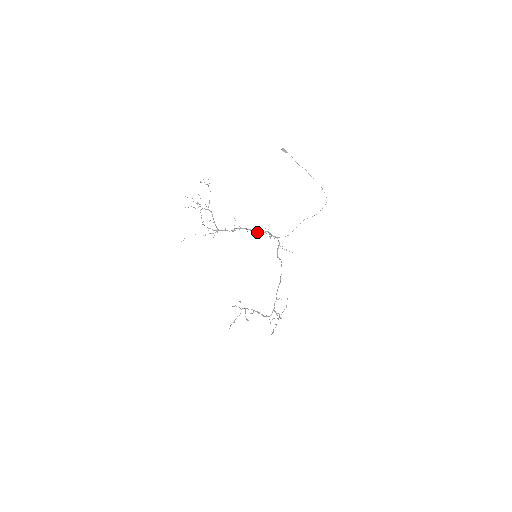
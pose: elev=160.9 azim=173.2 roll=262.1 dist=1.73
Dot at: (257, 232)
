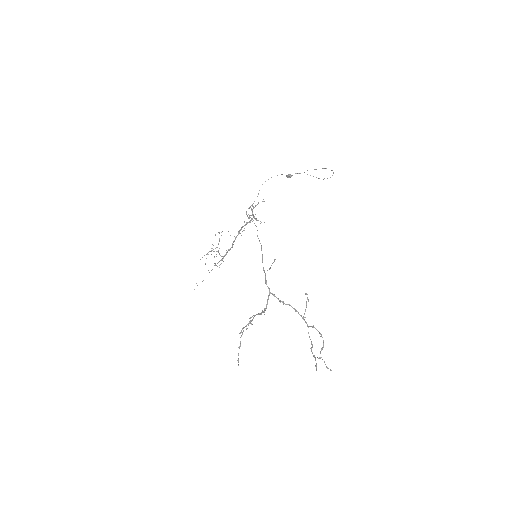
Dot at: (244, 225)
